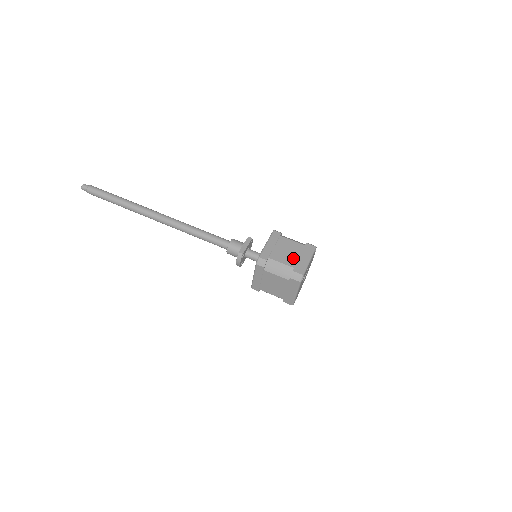
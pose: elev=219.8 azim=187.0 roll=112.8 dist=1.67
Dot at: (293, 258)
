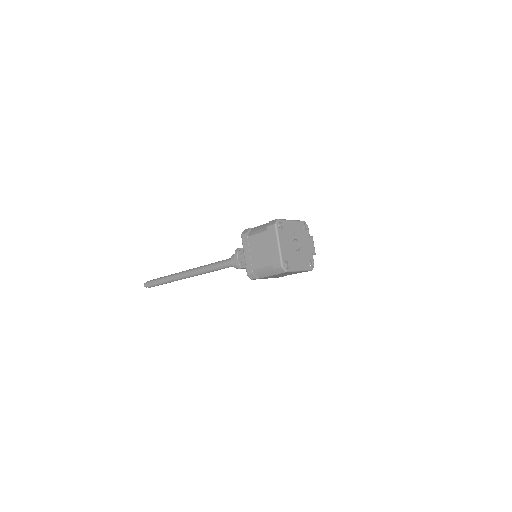
Dot at: occluded
